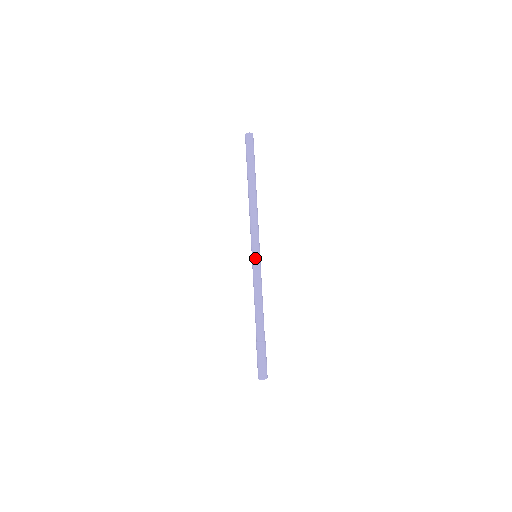
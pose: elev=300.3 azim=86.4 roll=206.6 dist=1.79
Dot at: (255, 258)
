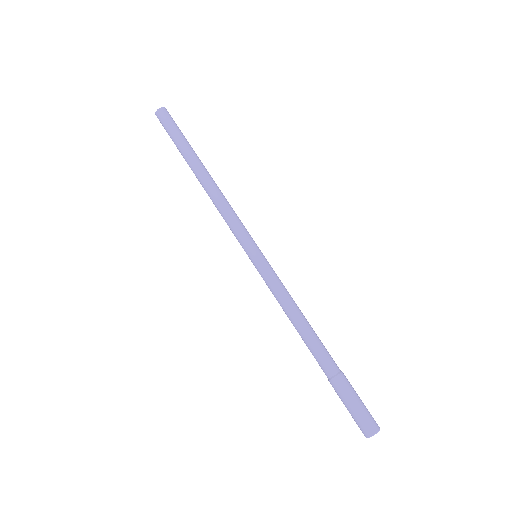
Dot at: (258, 257)
